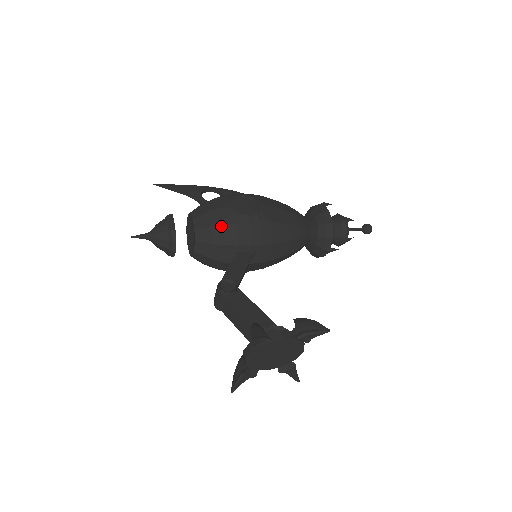
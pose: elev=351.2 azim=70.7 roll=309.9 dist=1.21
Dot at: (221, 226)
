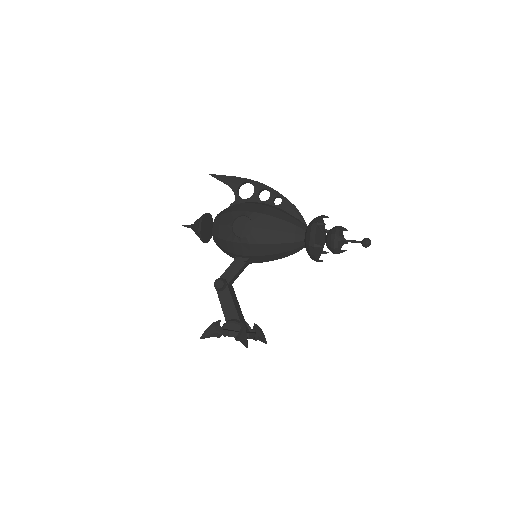
Dot at: (223, 240)
